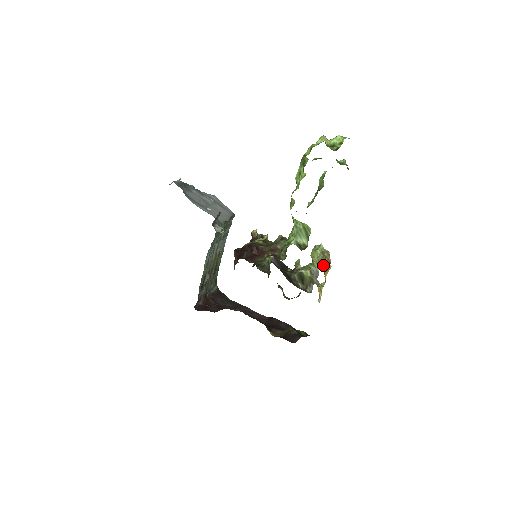
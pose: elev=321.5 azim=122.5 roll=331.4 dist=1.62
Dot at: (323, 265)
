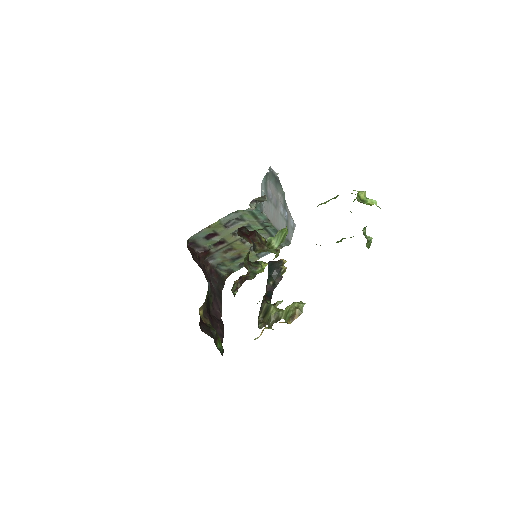
Dot at: (288, 317)
